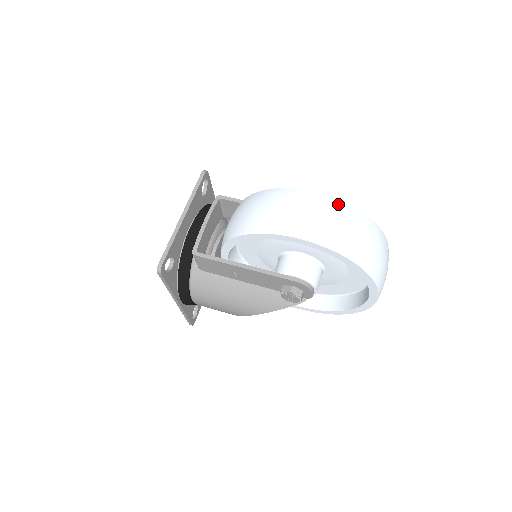
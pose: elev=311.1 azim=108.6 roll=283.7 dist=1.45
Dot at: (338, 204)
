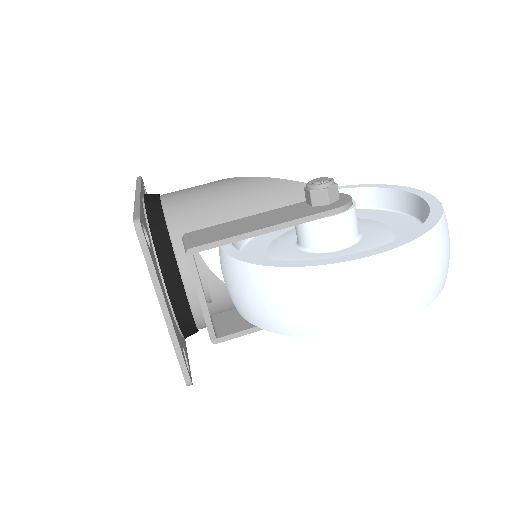
Dot at: (415, 250)
